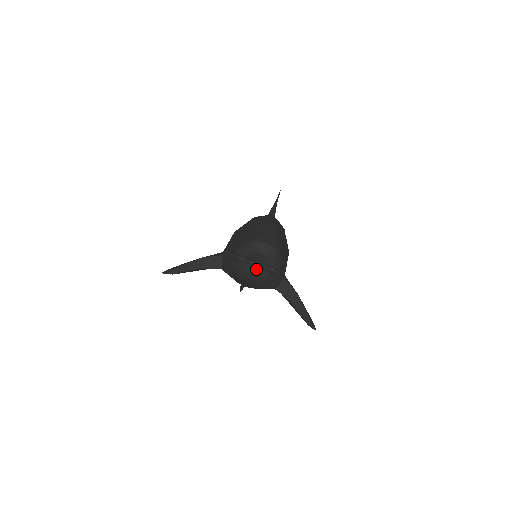
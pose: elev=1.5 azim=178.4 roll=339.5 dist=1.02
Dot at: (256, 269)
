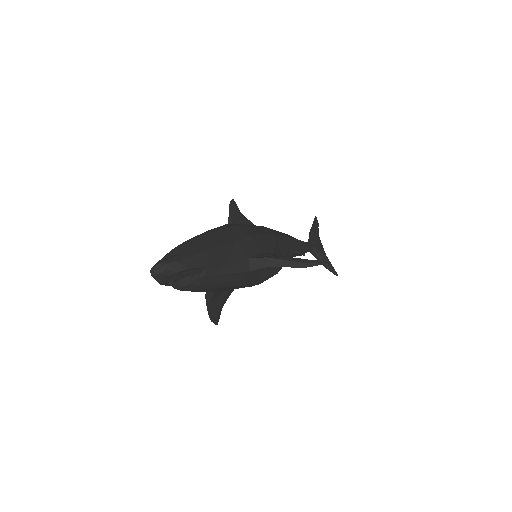
Dot at: (180, 282)
